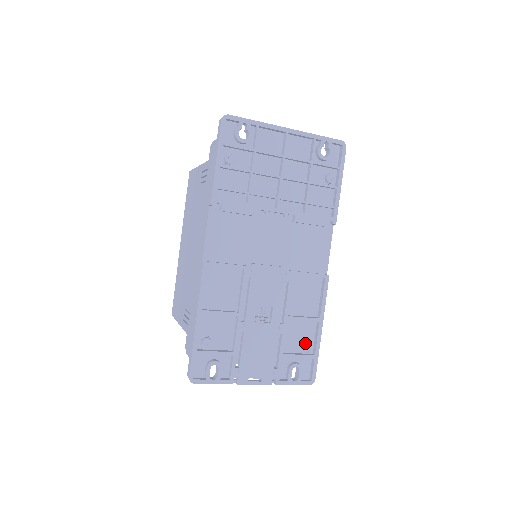
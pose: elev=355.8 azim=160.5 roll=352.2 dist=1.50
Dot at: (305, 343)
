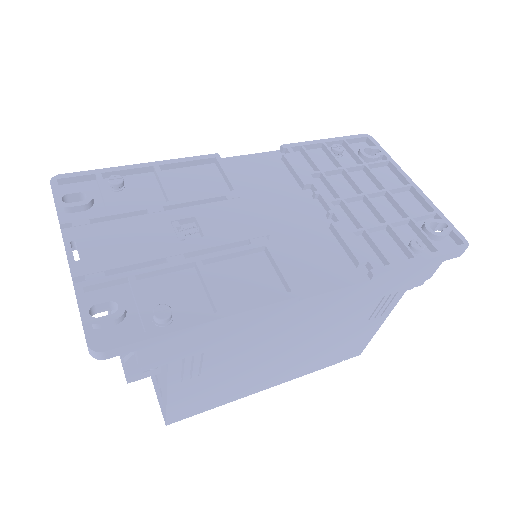
Dot at: (169, 306)
